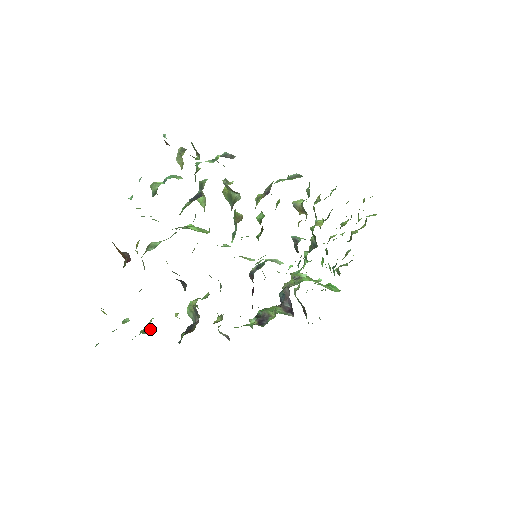
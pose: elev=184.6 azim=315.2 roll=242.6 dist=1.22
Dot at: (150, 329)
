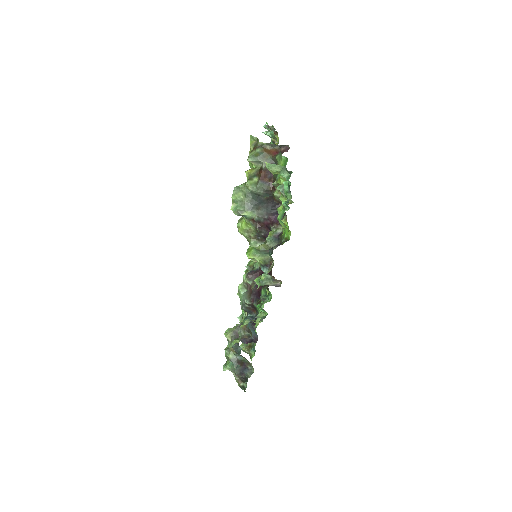
Dot at: occluded
